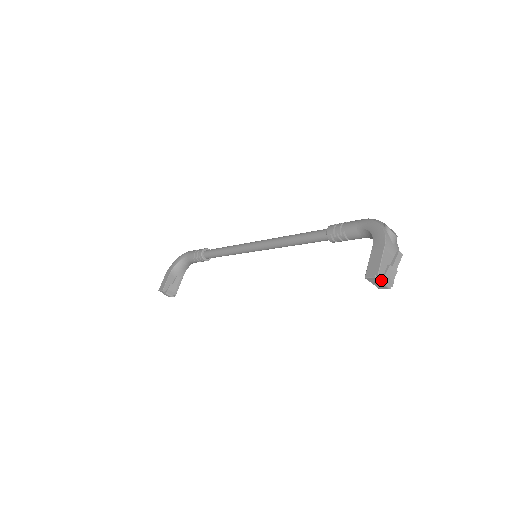
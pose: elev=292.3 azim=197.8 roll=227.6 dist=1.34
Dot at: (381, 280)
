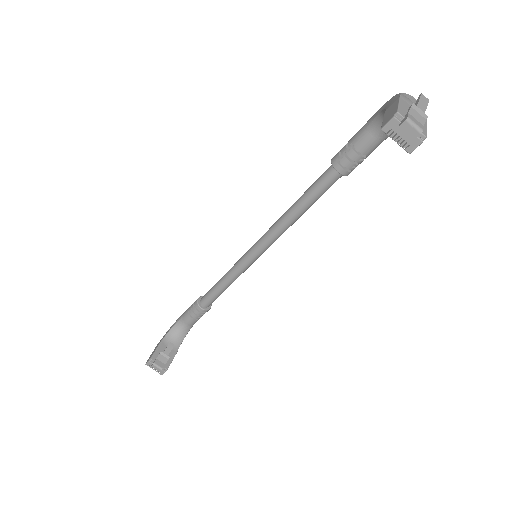
Dot at: (404, 119)
